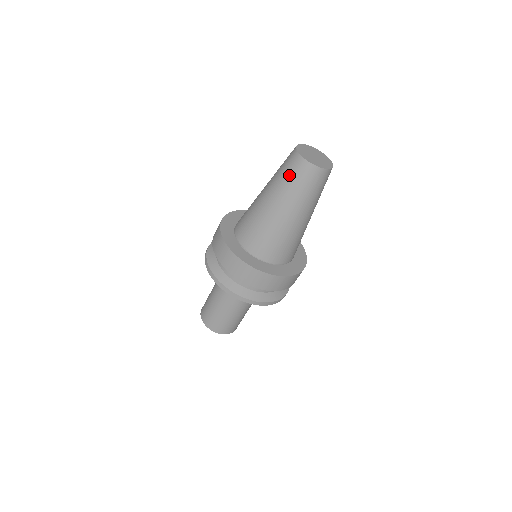
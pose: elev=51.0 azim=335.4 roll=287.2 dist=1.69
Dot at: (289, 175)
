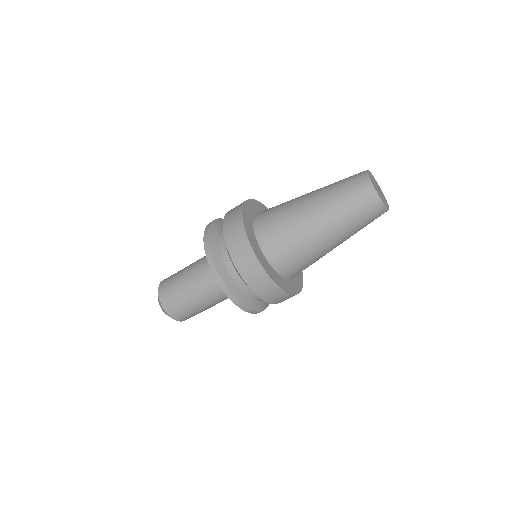
Dot at: (360, 215)
